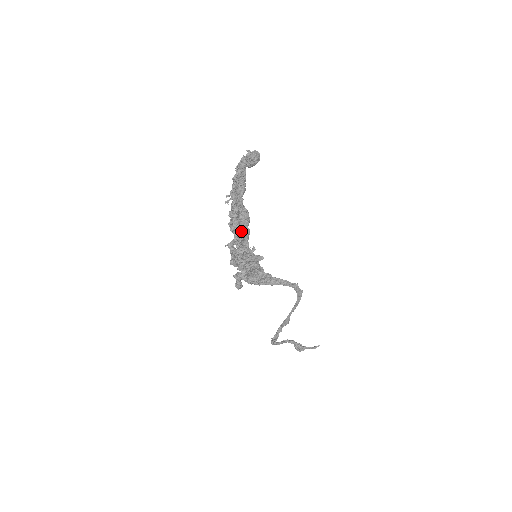
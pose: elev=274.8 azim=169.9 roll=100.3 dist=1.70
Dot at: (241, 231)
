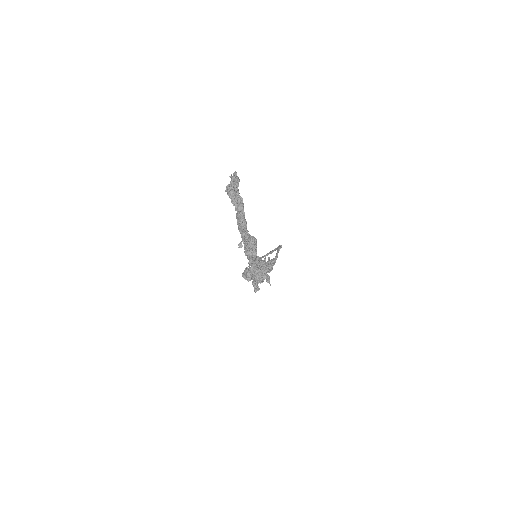
Dot at: occluded
